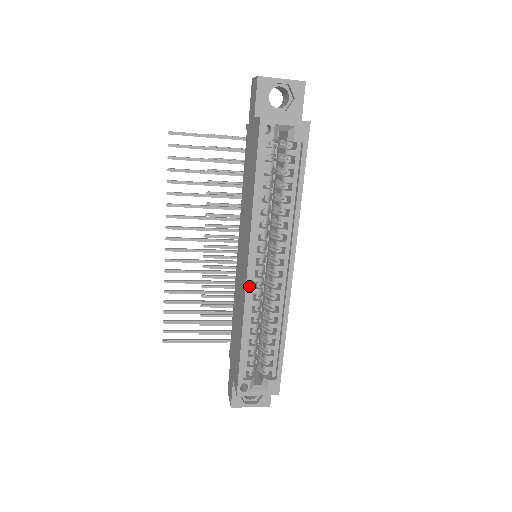
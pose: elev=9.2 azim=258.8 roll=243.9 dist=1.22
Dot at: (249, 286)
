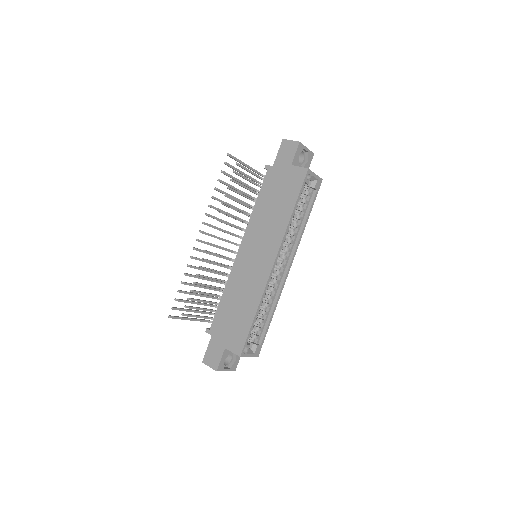
Dot at: (271, 275)
